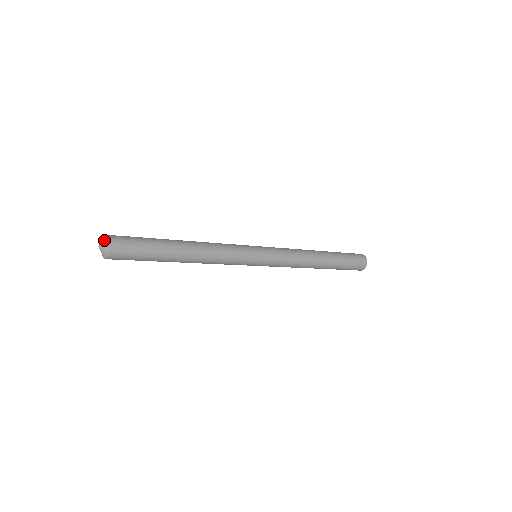
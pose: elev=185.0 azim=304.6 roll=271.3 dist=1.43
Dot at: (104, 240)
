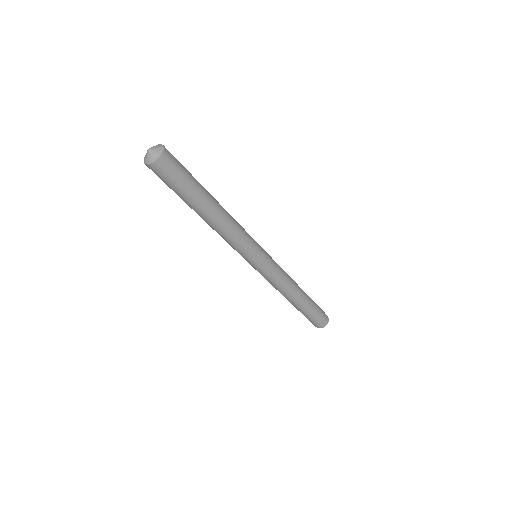
Dot at: (152, 147)
